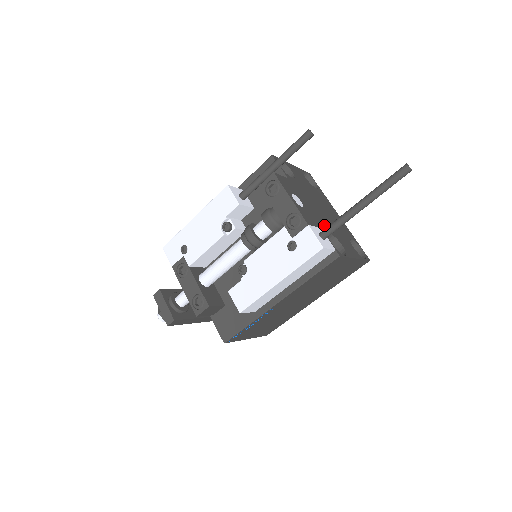
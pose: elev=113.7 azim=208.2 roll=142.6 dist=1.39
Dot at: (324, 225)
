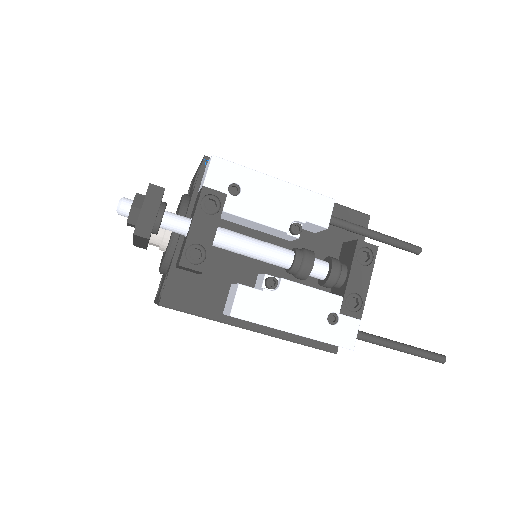
Dot at: occluded
